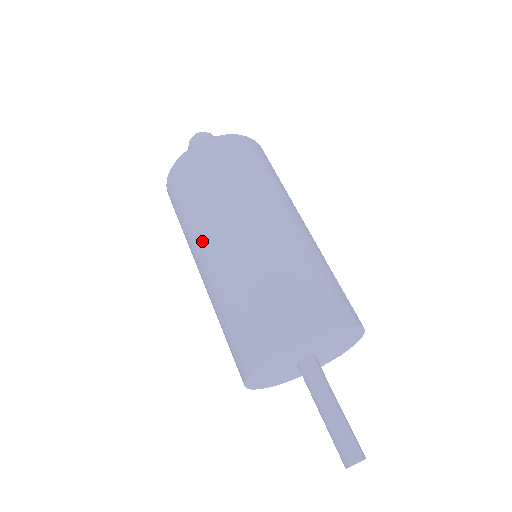
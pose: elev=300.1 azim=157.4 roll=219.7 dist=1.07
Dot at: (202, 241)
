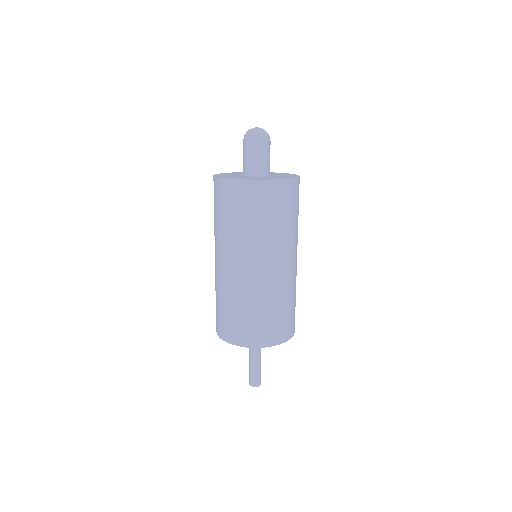
Dot at: occluded
